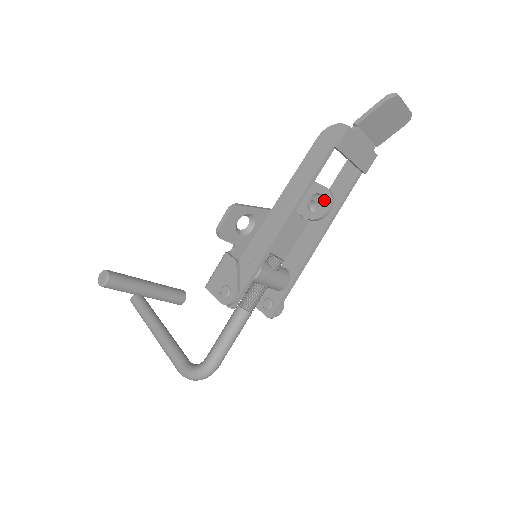
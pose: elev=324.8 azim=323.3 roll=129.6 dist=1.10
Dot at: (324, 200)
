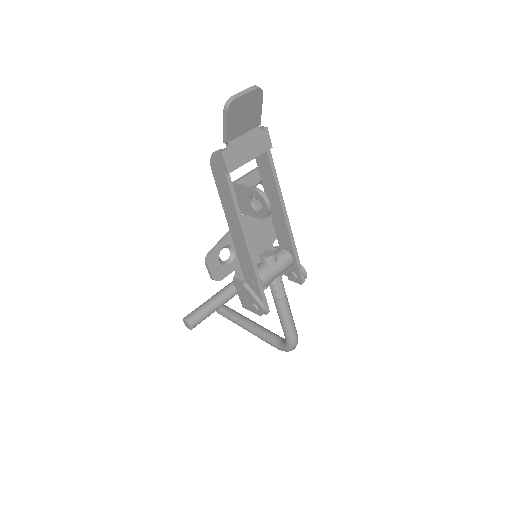
Dot at: (259, 200)
